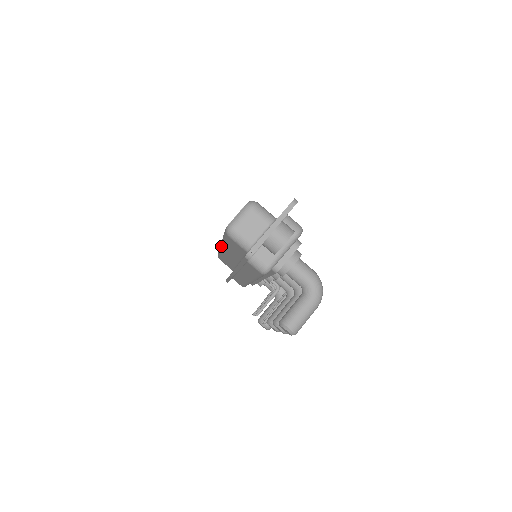
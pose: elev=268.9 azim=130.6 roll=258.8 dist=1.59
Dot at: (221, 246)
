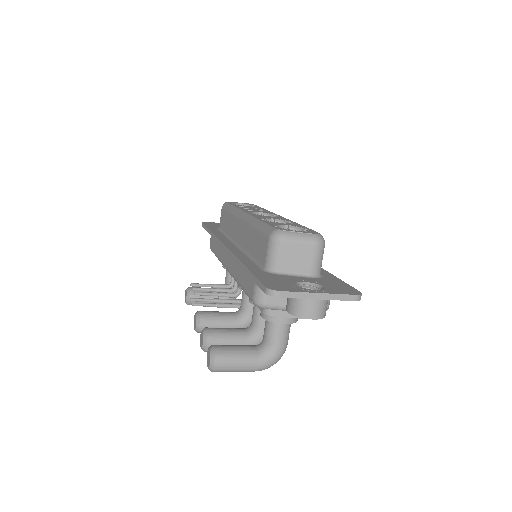
Dot at: (243, 215)
